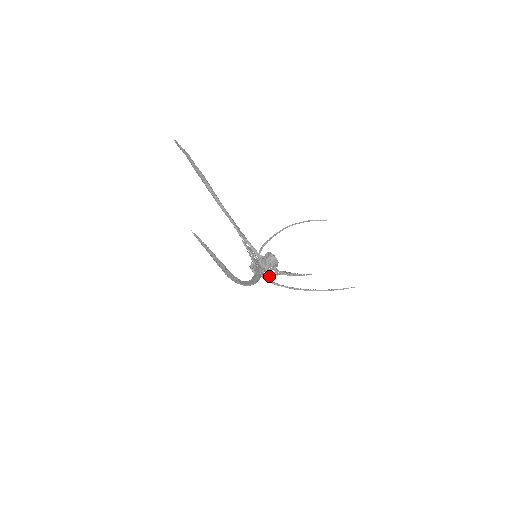
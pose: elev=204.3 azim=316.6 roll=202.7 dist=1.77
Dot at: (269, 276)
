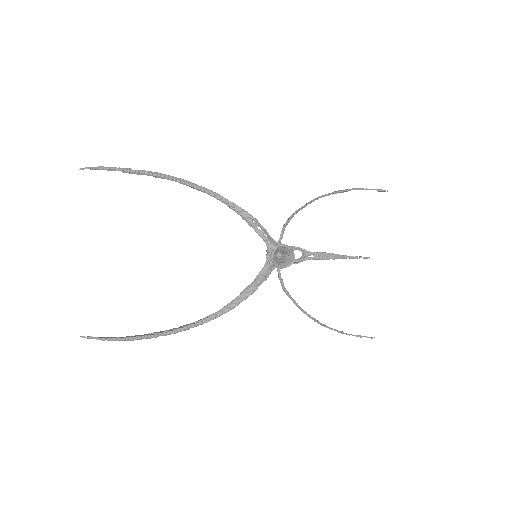
Dot at: (298, 260)
